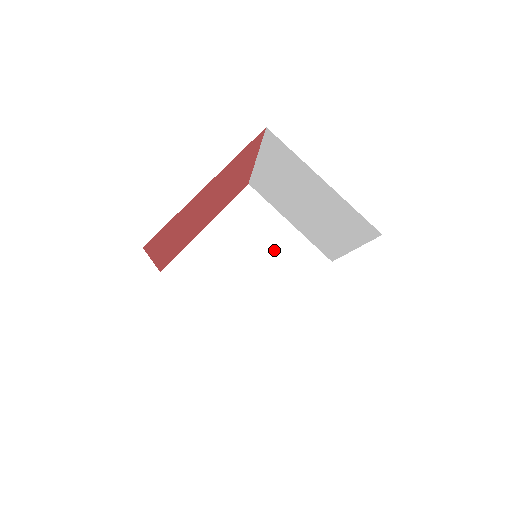
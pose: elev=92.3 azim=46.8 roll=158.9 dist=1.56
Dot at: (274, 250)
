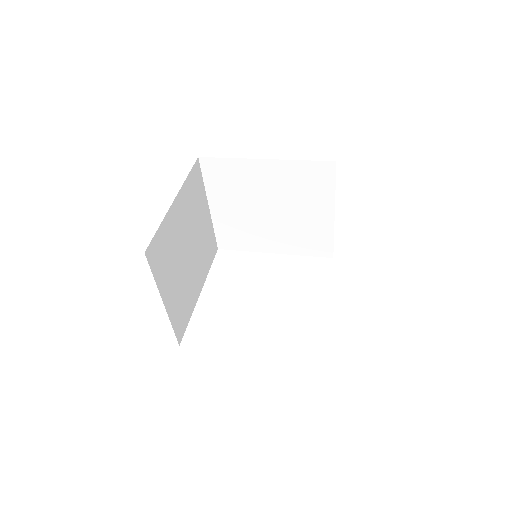
Dot at: (301, 218)
